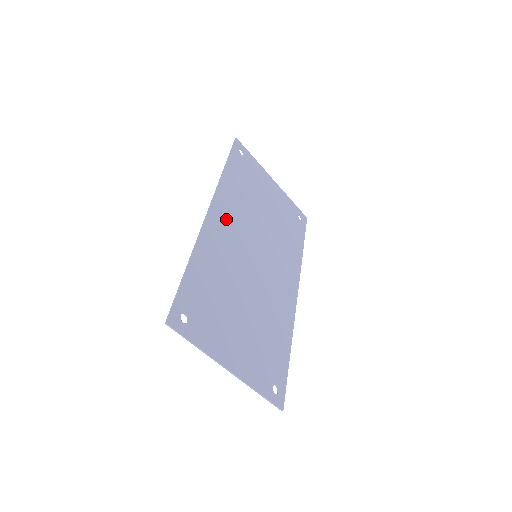
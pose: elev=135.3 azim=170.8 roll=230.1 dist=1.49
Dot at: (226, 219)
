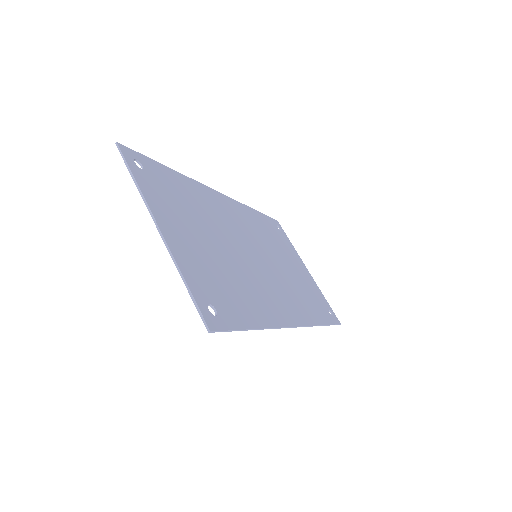
Dot at: (235, 213)
